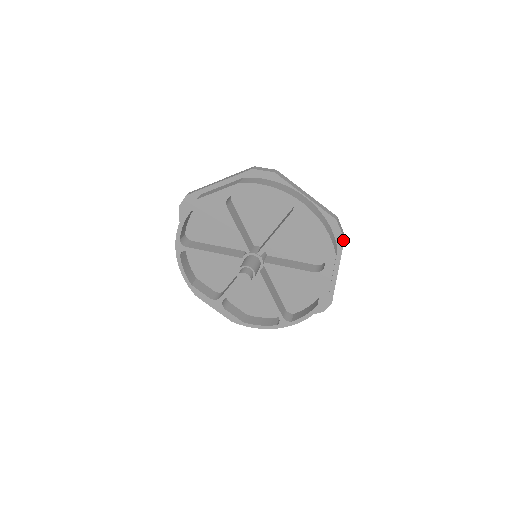
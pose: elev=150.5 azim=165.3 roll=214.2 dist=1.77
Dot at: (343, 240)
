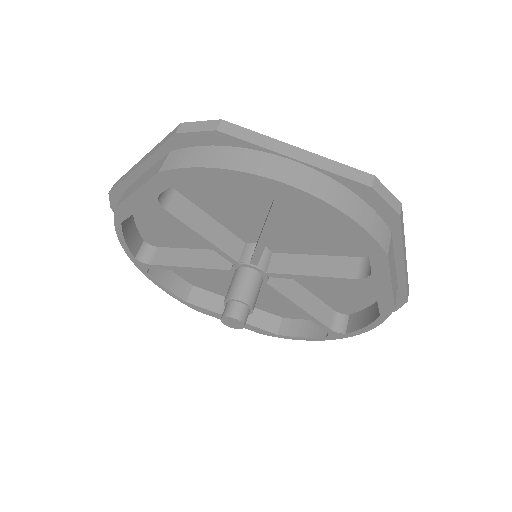
Dot at: (398, 217)
